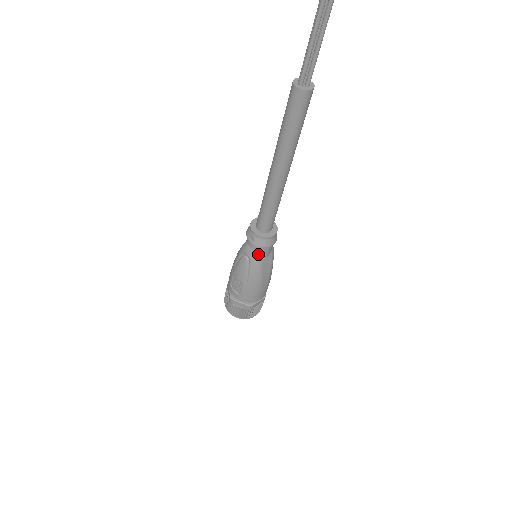
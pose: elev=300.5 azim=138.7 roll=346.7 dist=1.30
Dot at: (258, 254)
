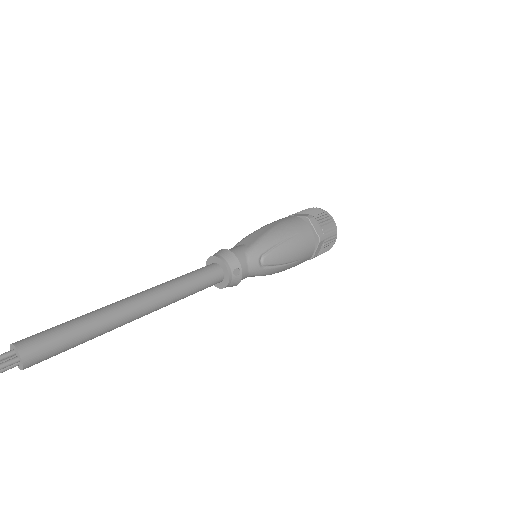
Dot at: occluded
